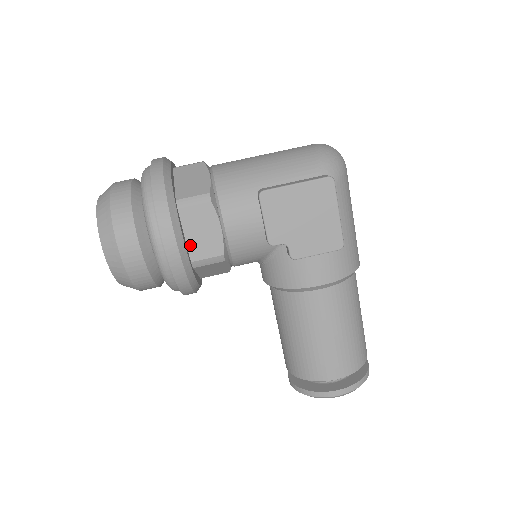
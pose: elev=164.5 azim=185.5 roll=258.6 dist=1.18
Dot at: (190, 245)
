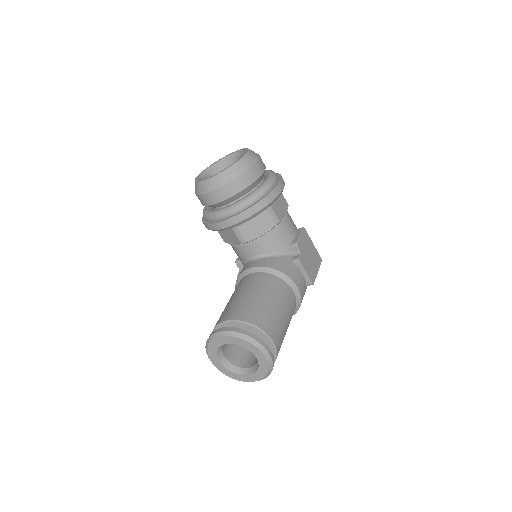
Dot at: occluded
